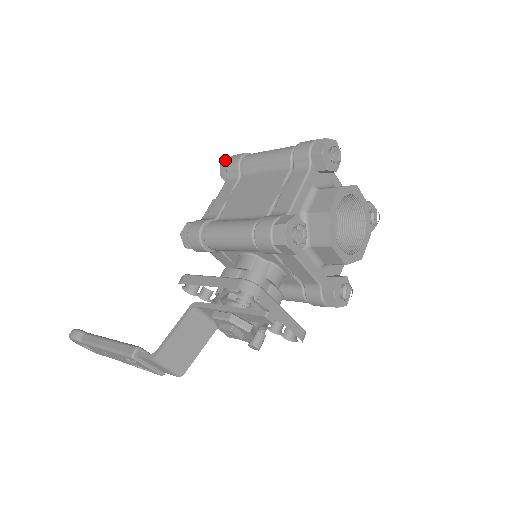
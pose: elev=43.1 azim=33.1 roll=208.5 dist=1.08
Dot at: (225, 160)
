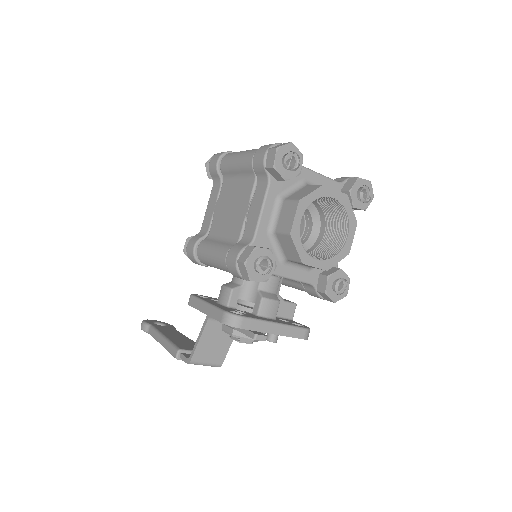
Dot at: (209, 159)
